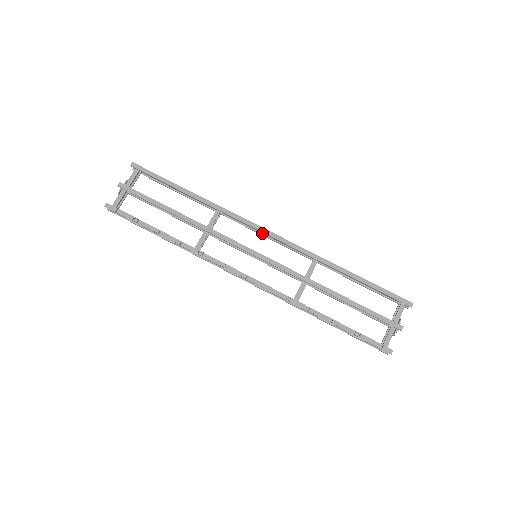
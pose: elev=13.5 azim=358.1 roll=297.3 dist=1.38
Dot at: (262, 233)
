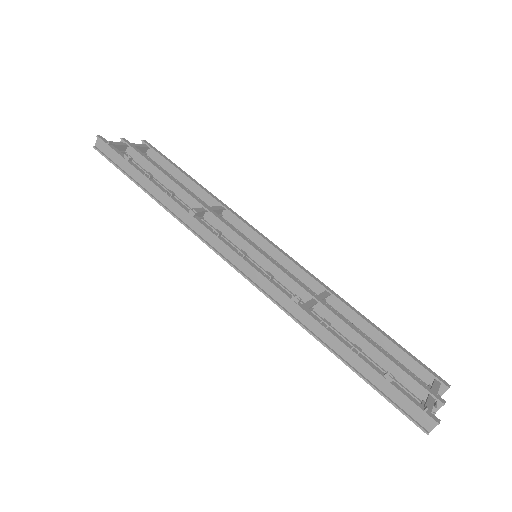
Dot at: (264, 251)
